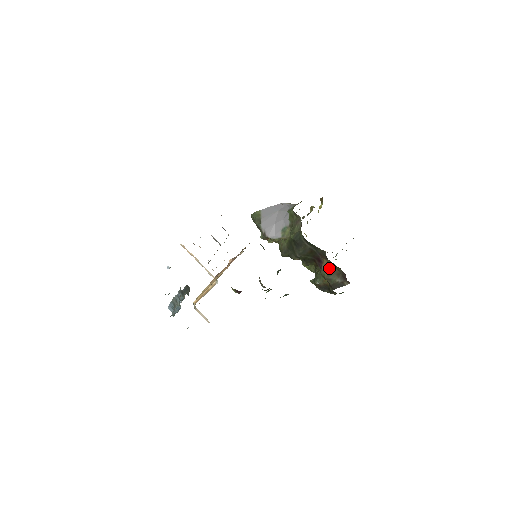
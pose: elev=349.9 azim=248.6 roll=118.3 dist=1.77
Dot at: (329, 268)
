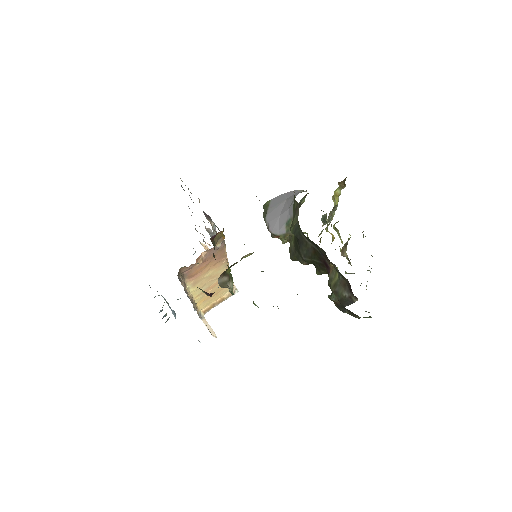
Dot at: (336, 276)
